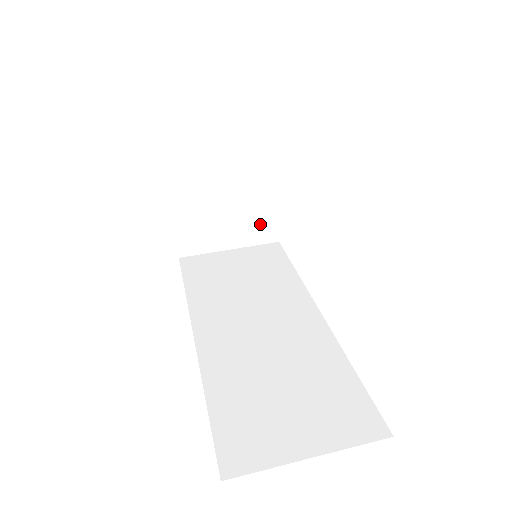
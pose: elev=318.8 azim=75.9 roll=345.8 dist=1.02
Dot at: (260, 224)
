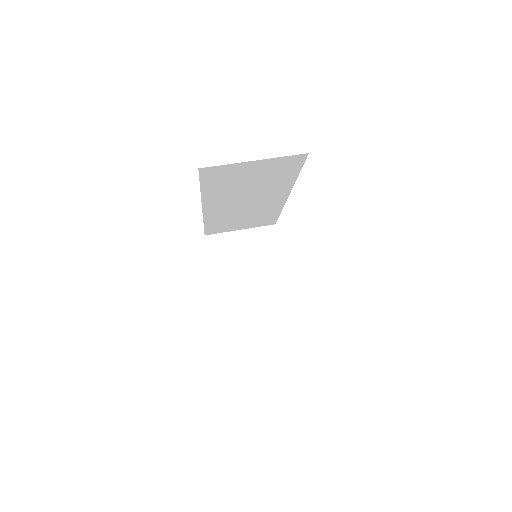
Dot at: (276, 298)
